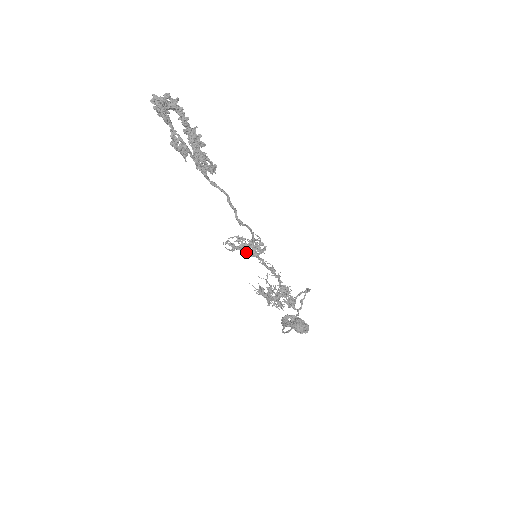
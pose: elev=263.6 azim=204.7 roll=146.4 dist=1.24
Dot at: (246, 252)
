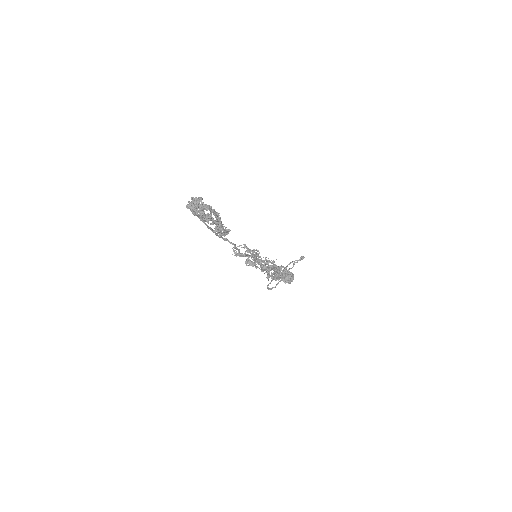
Dot at: occluded
